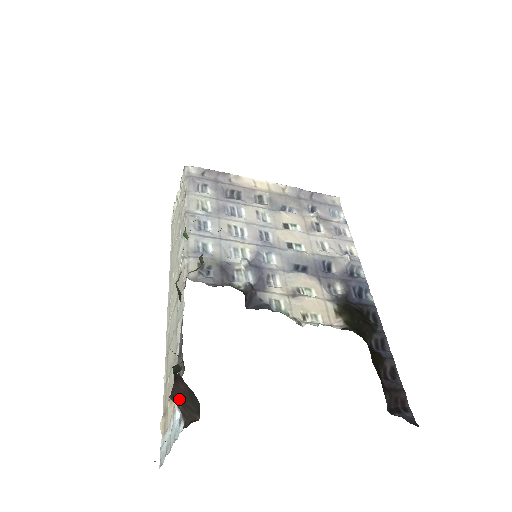
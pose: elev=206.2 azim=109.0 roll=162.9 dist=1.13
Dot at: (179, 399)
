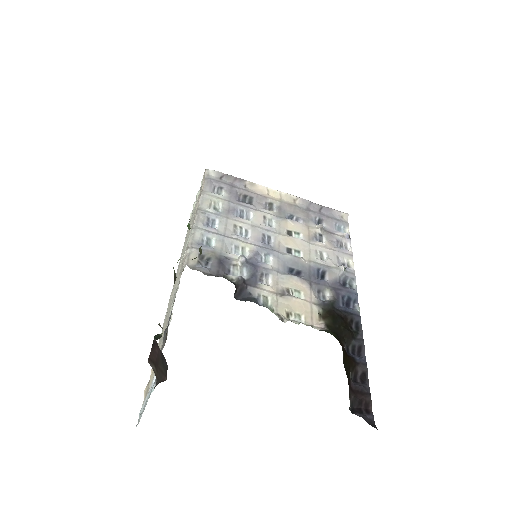
Dot at: (154, 362)
